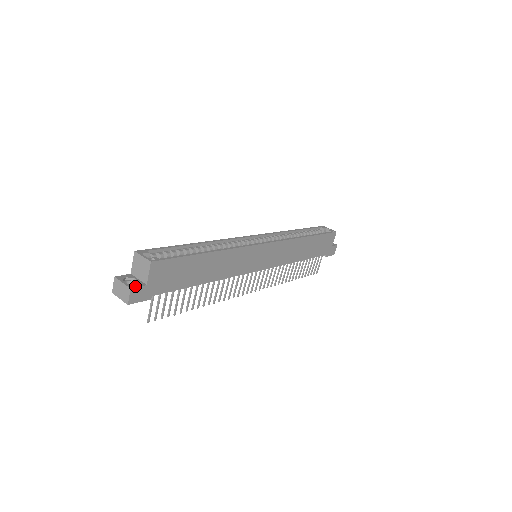
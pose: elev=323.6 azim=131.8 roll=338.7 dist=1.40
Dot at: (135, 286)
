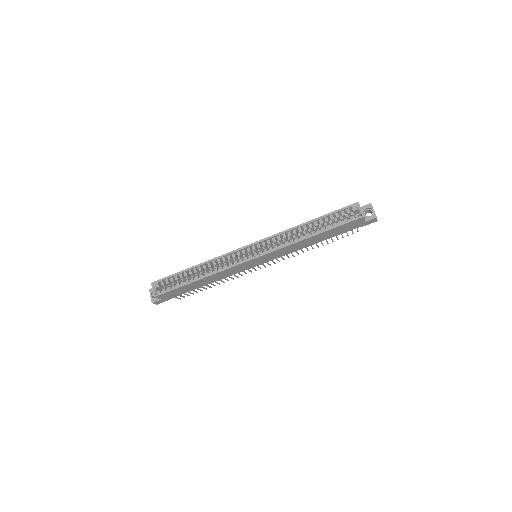
Dot at: (155, 301)
